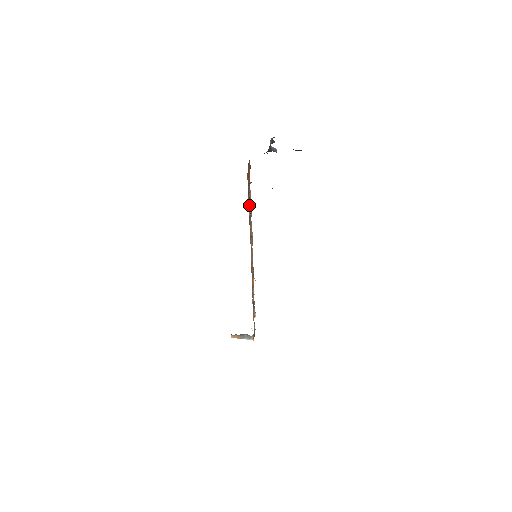
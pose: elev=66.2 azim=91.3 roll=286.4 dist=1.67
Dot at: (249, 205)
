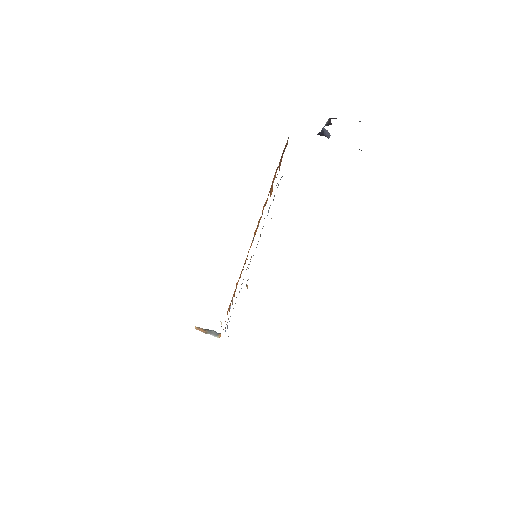
Dot at: occluded
